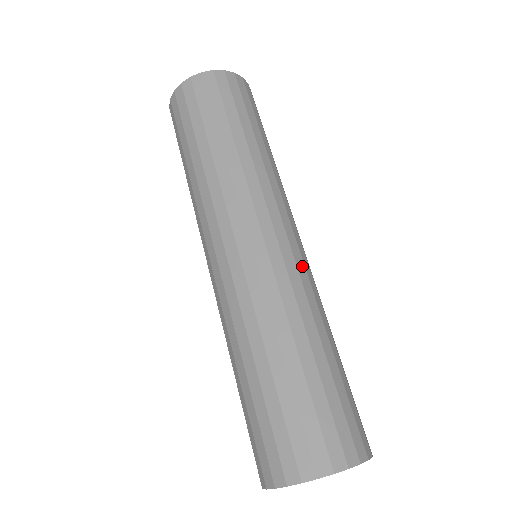
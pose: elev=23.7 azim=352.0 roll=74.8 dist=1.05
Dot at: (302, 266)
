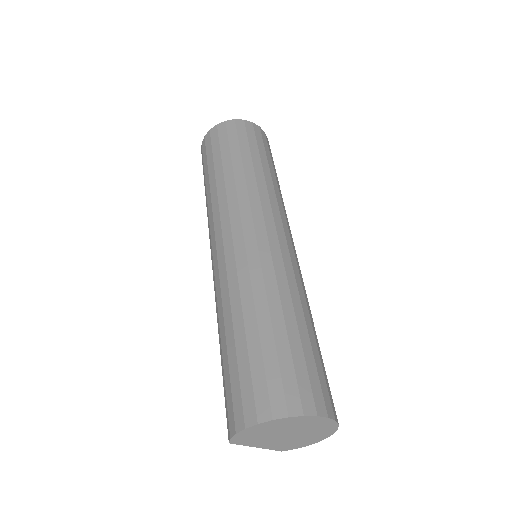
Dot at: occluded
